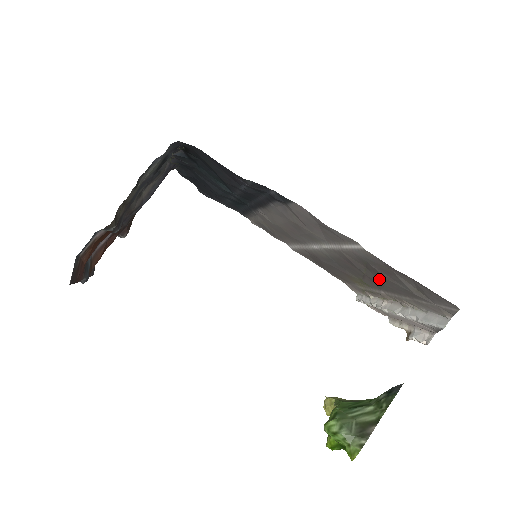
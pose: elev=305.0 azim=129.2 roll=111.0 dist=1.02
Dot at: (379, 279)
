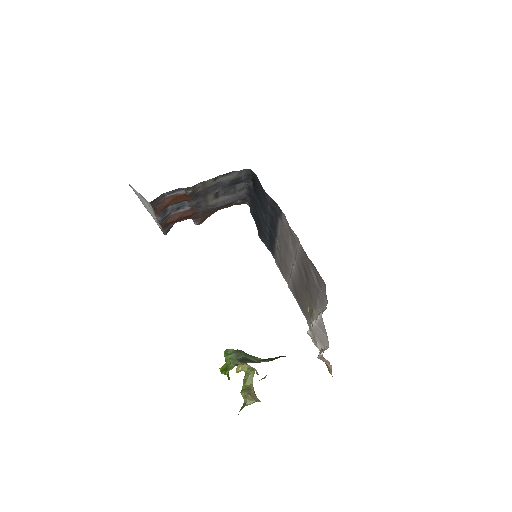
Dot at: (309, 283)
